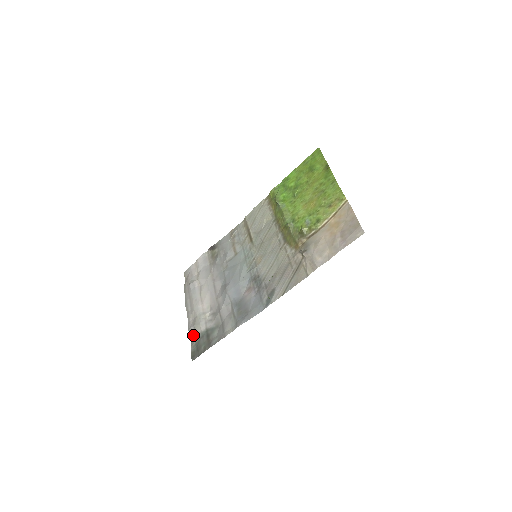
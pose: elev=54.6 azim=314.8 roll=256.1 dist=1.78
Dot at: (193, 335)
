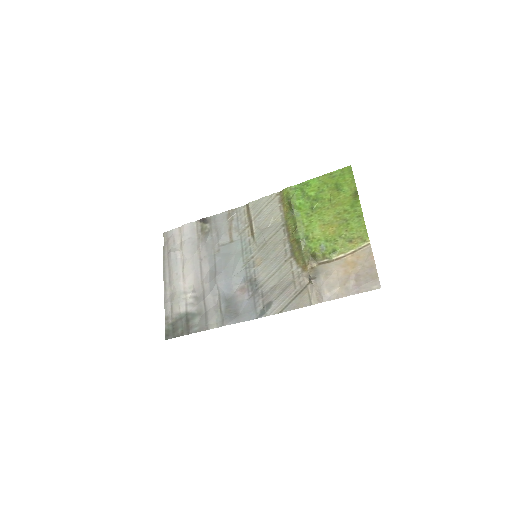
Dot at: (169, 312)
